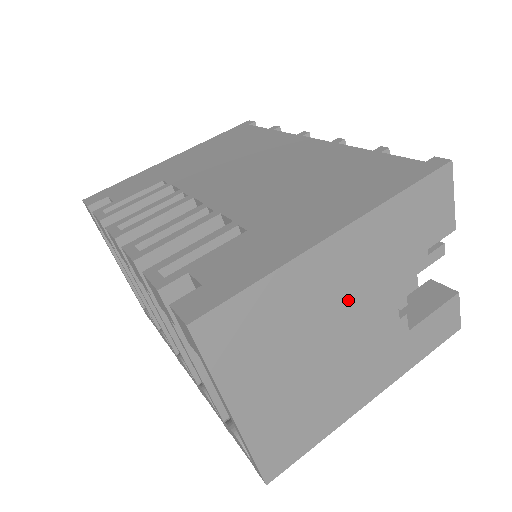
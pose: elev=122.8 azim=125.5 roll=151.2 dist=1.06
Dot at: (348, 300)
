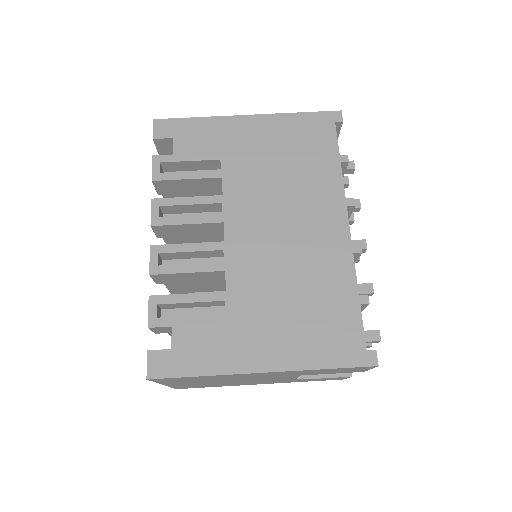
Dot at: (260, 377)
